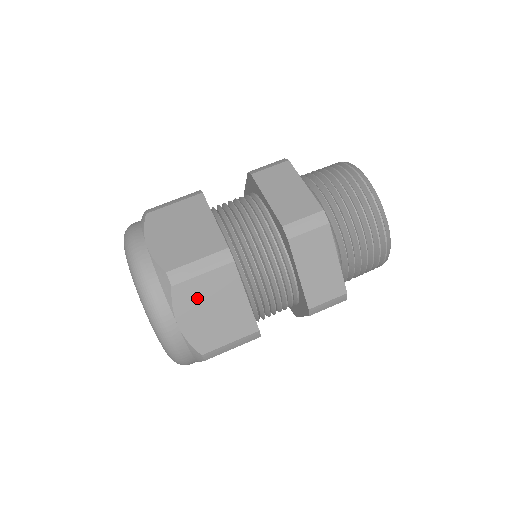
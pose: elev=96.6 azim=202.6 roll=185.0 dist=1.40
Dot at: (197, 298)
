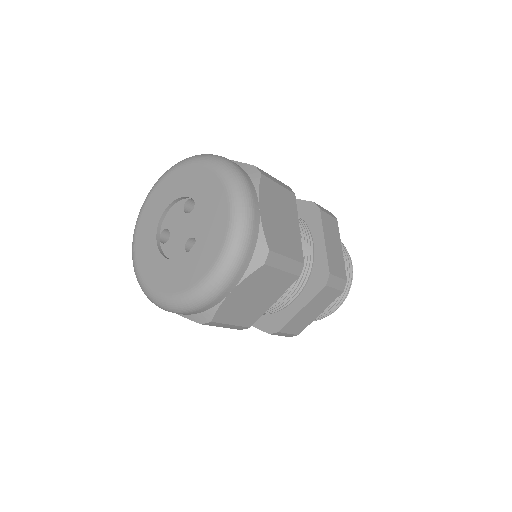
Dot at: (261, 283)
